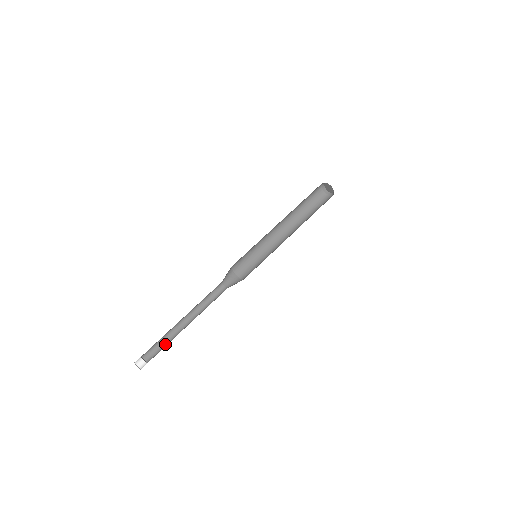
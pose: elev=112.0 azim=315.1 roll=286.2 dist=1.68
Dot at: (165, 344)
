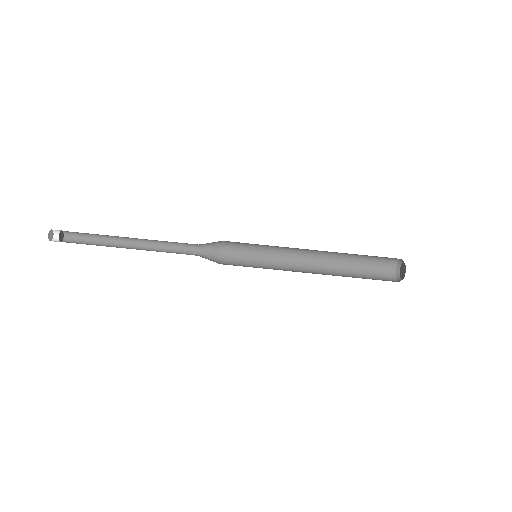
Dot at: (94, 240)
